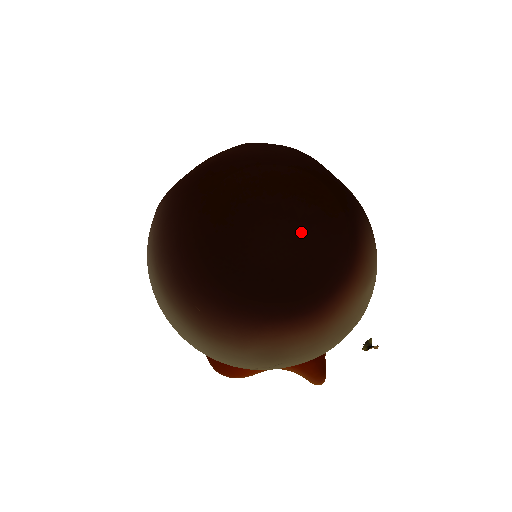
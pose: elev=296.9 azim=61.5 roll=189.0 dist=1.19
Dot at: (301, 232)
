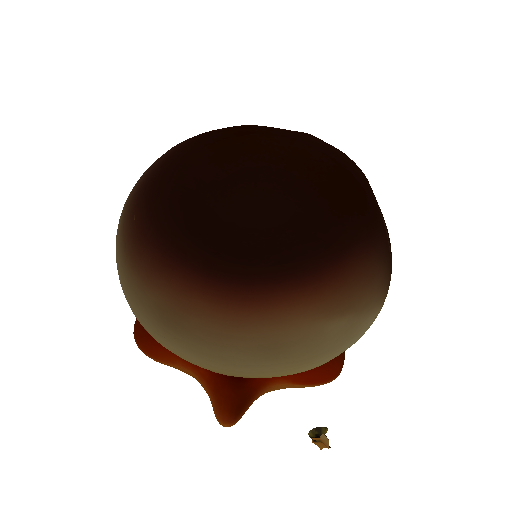
Dot at: (291, 214)
